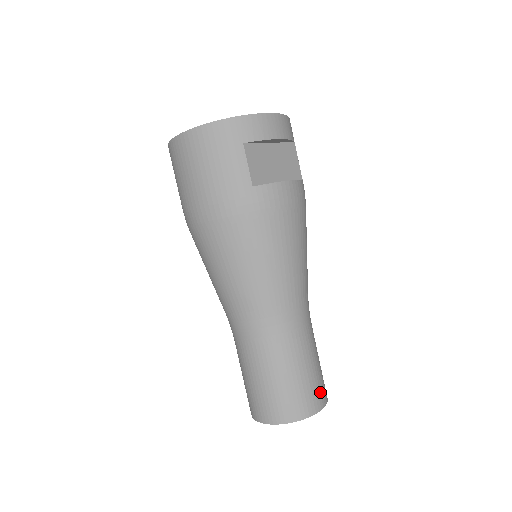
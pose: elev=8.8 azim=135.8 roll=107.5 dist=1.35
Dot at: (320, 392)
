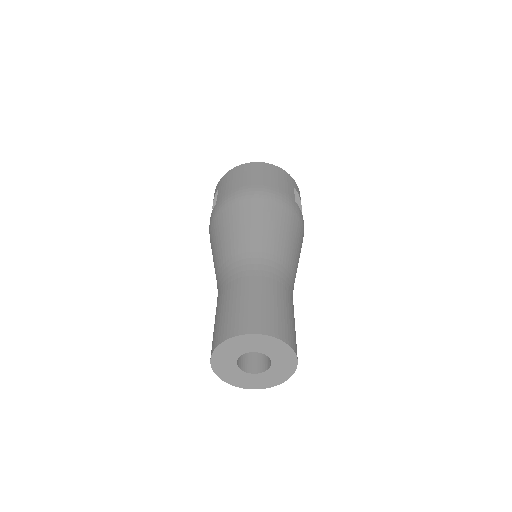
Dot at: occluded
